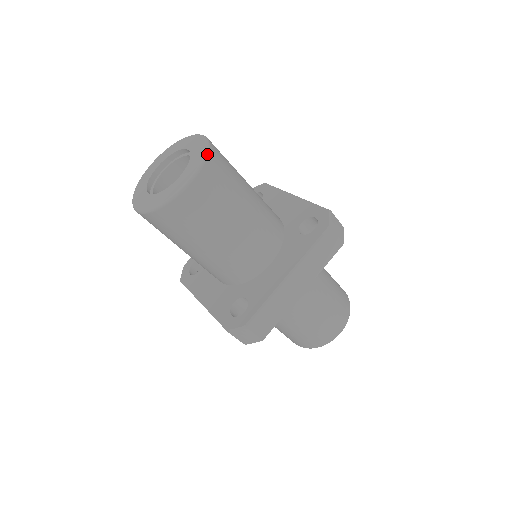
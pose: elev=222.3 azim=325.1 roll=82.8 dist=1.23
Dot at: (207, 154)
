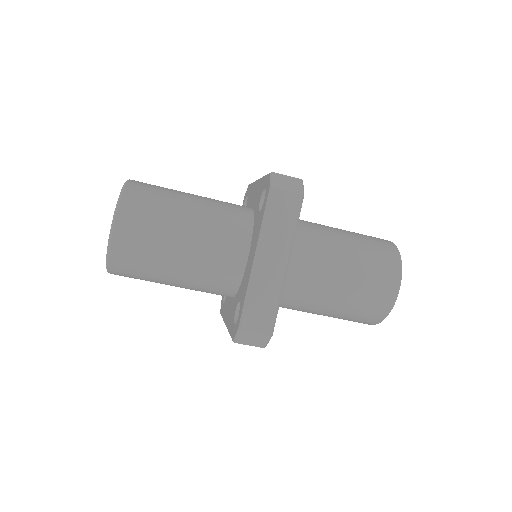
Dot at: (121, 193)
